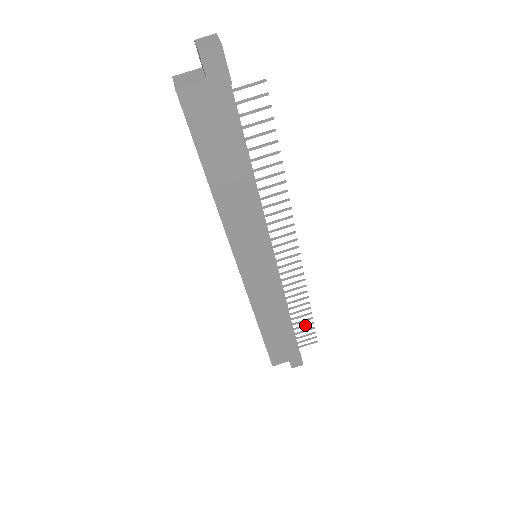
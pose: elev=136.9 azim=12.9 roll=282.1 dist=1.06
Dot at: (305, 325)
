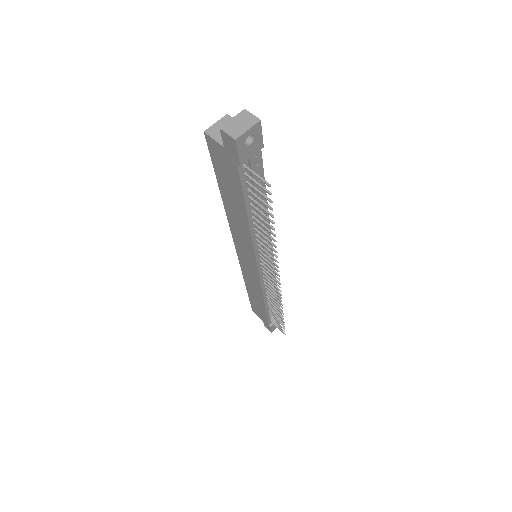
Dot at: (279, 319)
